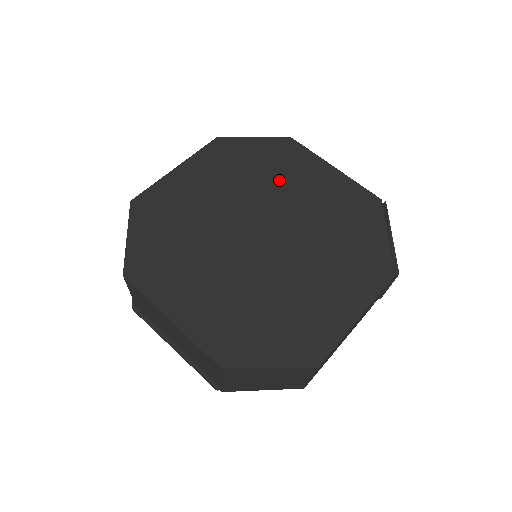
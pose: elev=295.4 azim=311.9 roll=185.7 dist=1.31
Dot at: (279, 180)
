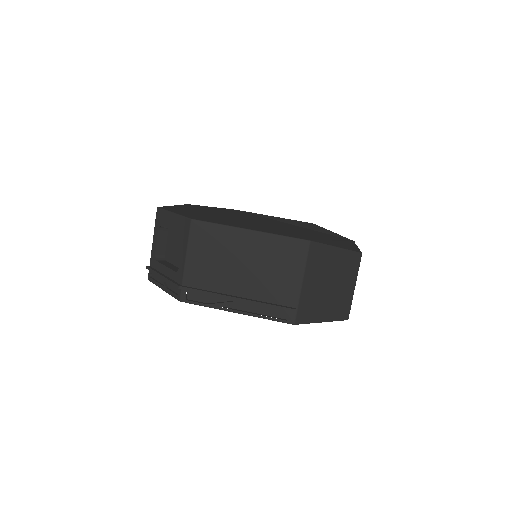
Dot at: occluded
